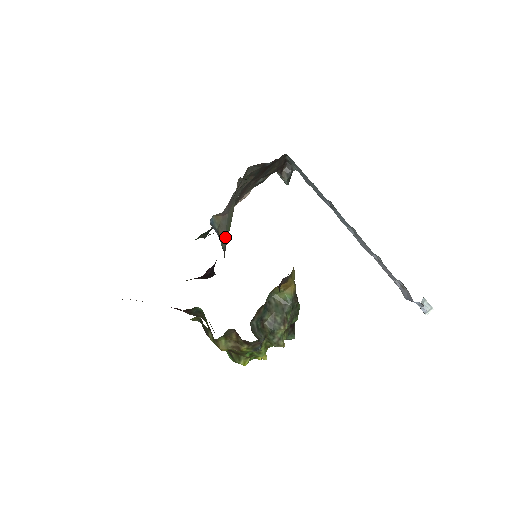
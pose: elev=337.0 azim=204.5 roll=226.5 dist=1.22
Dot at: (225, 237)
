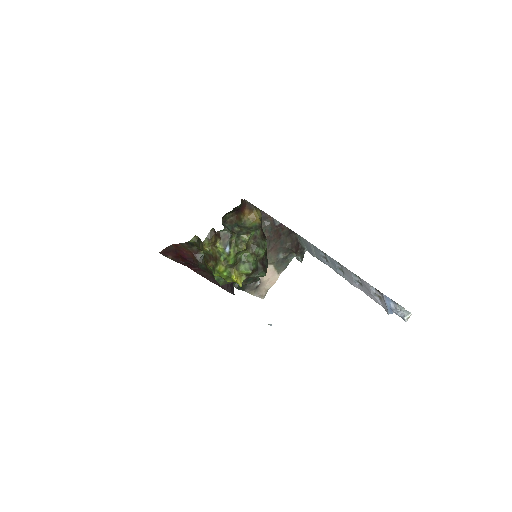
Dot at: occluded
